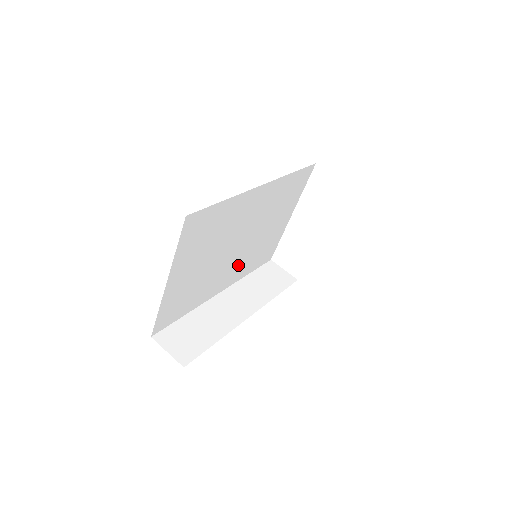
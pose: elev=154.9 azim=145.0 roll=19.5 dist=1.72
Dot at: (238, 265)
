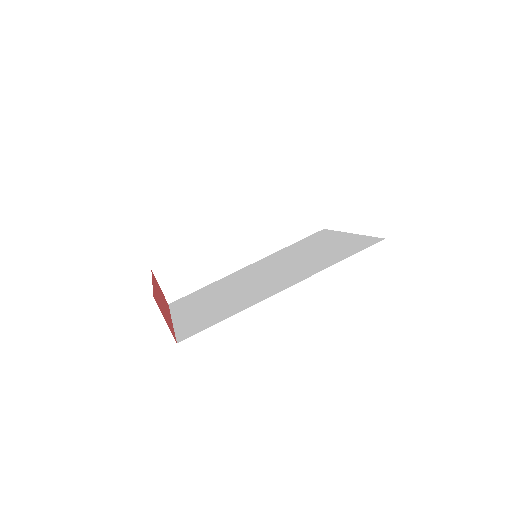
Dot at: occluded
